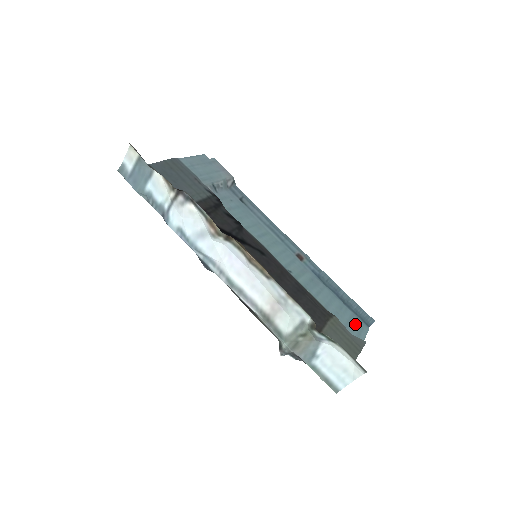
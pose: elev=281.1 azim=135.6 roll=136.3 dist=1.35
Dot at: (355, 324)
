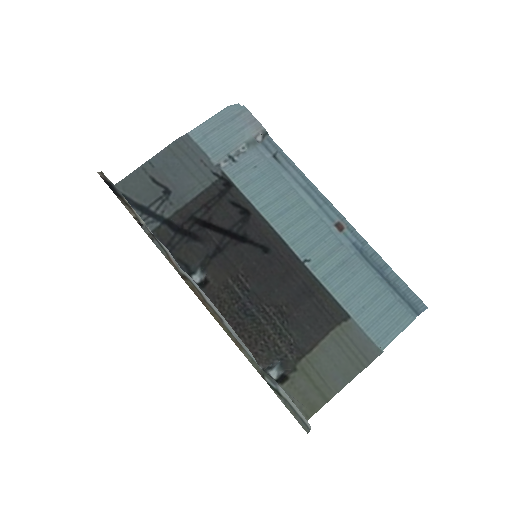
Dot at: (388, 318)
